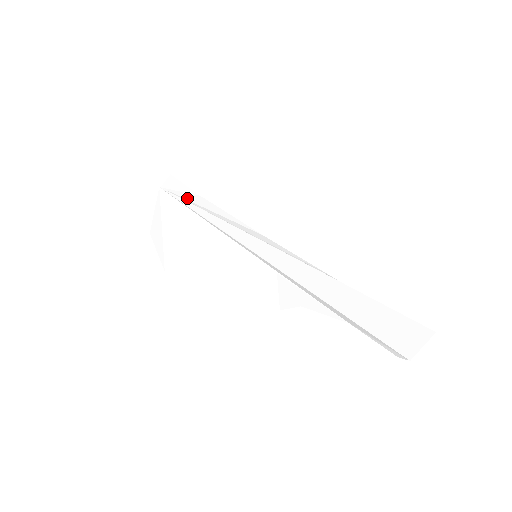
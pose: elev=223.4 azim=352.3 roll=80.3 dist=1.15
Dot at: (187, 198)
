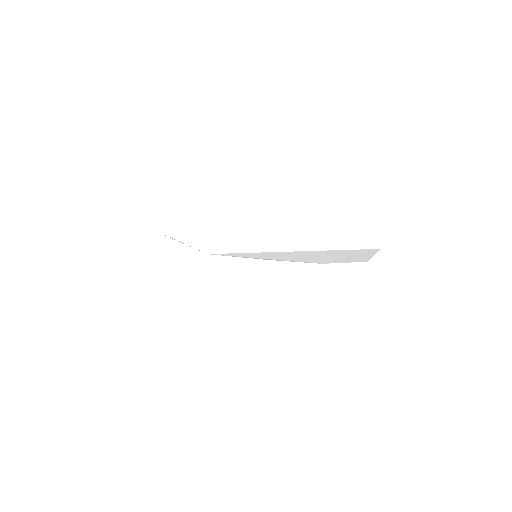
Dot at: occluded
